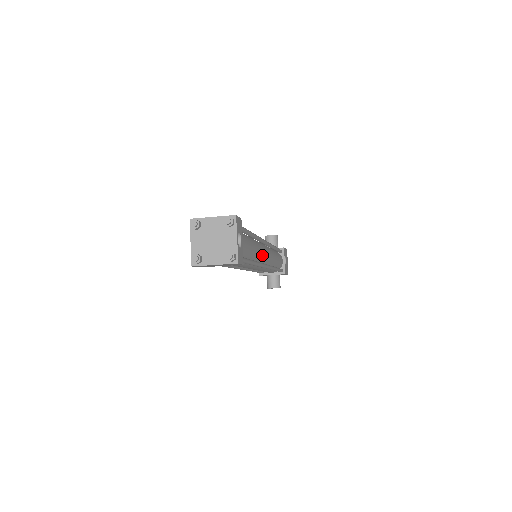
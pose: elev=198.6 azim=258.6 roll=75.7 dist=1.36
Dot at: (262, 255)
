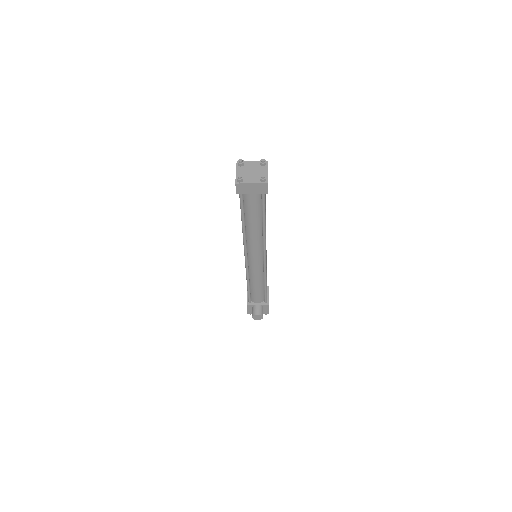
Dot at: occluded
